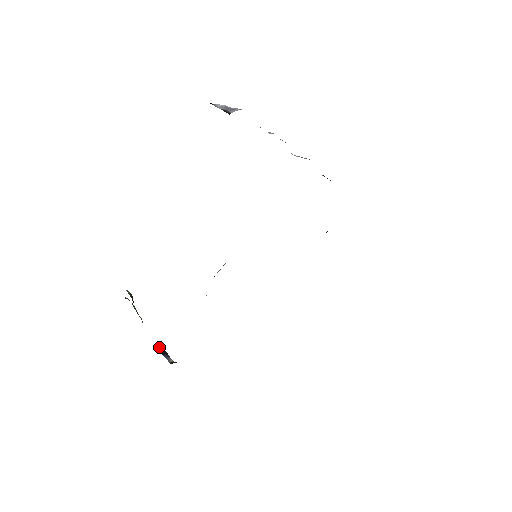
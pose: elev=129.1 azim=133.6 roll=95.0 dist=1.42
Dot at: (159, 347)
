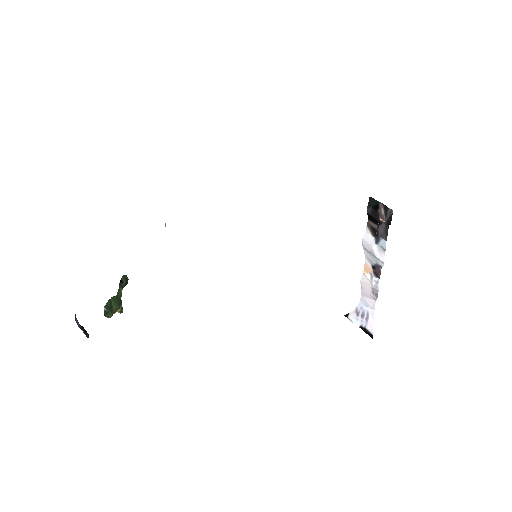
Dot at: (86, 331)
